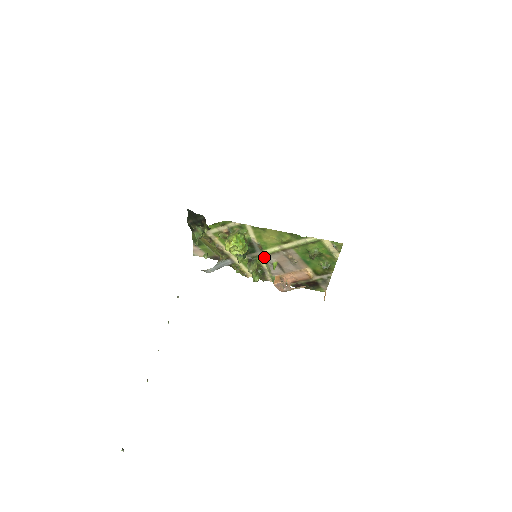
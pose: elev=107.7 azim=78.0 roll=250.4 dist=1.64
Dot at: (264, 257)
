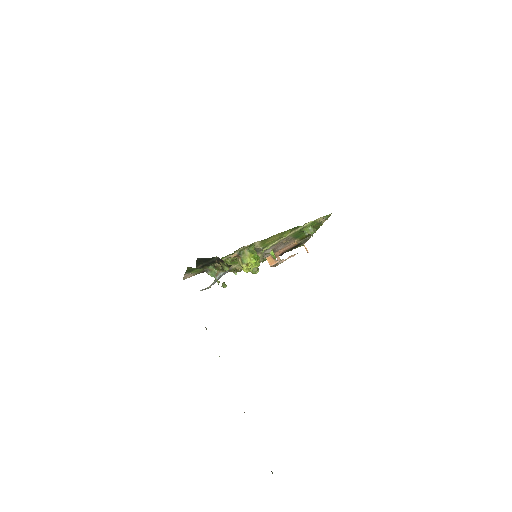
Dot at: occluded
